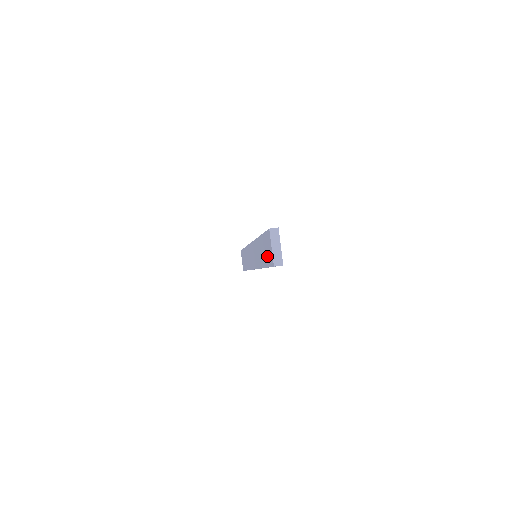
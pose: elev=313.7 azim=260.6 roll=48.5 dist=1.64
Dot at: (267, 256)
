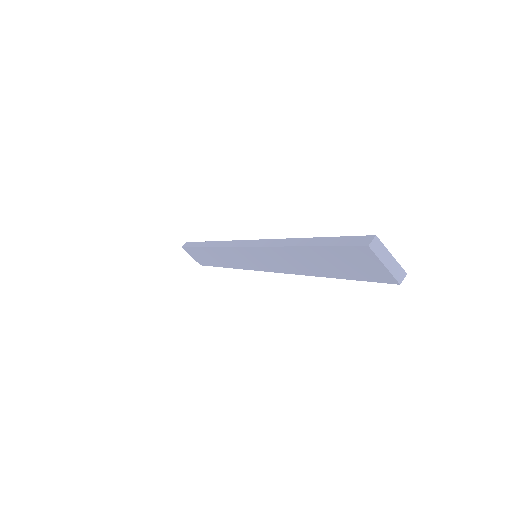
Dot at: (353, 271)
